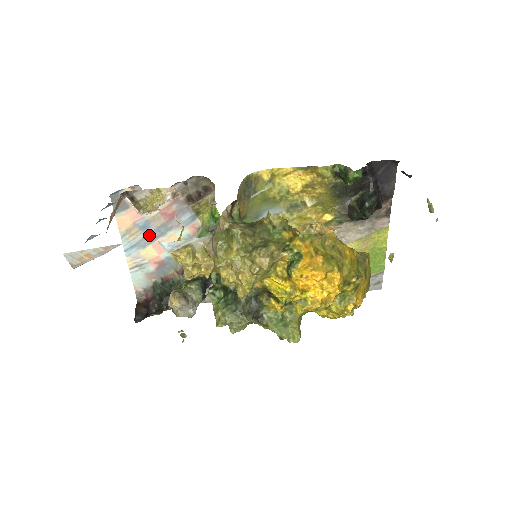
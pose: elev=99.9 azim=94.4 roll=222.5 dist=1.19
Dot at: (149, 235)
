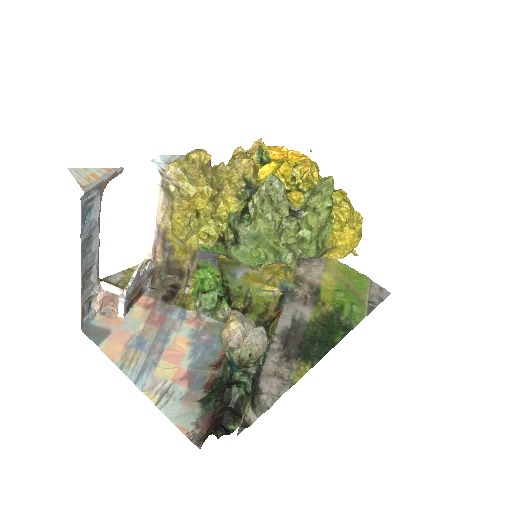
Dot at: (151, 350)
